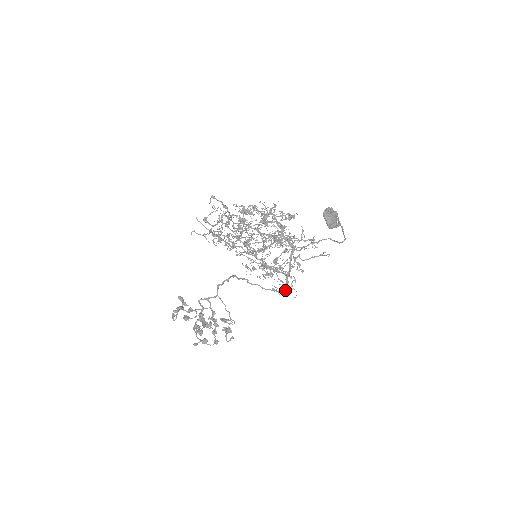
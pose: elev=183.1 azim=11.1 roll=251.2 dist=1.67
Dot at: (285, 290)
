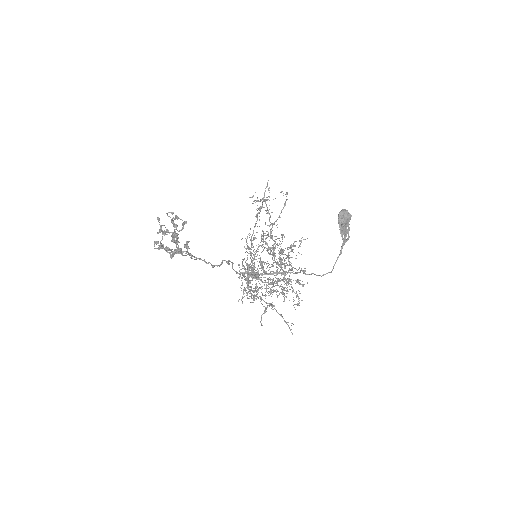
Dot at: occluded
